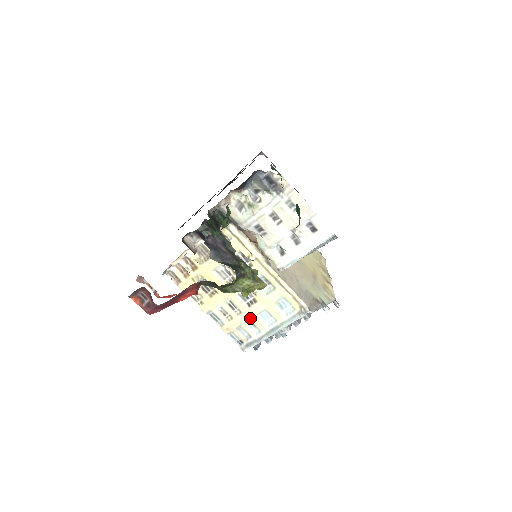
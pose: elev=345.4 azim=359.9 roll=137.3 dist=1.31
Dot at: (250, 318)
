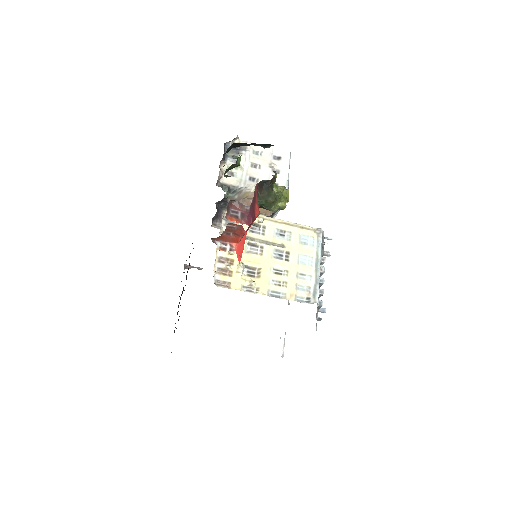
Dot at: (296, 270)
